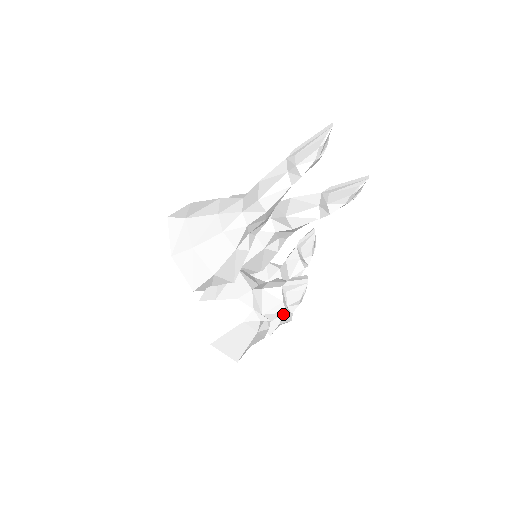
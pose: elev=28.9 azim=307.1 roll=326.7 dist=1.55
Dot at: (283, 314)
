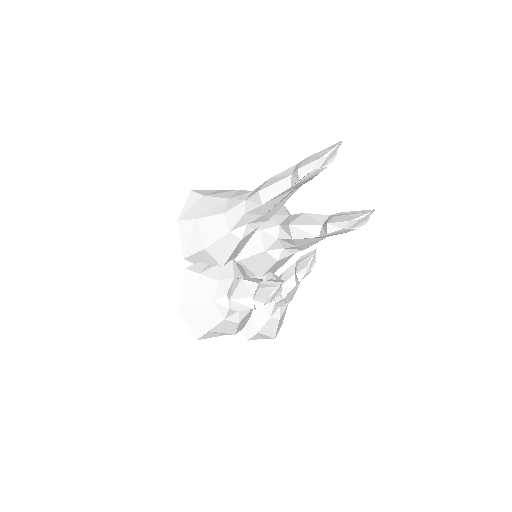
Dot at: (265, 324)
